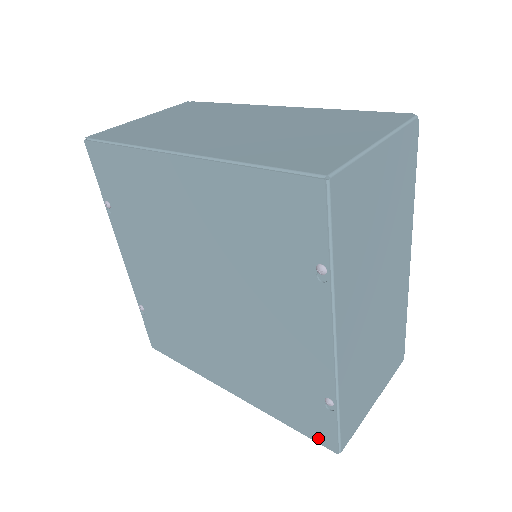
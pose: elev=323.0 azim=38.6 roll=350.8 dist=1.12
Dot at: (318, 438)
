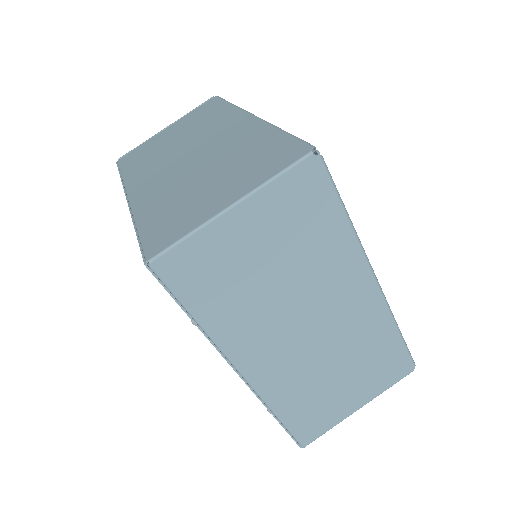
Dot at: occluded
